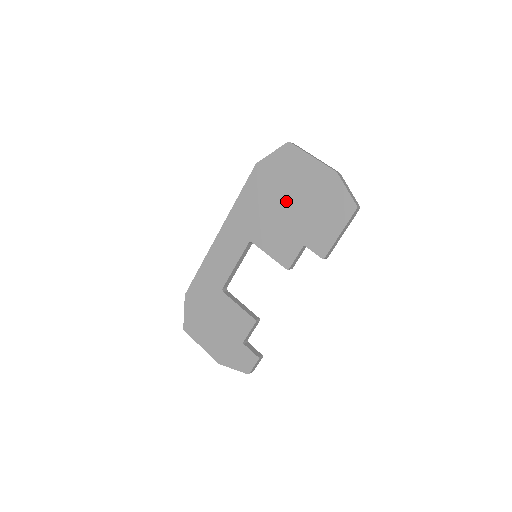
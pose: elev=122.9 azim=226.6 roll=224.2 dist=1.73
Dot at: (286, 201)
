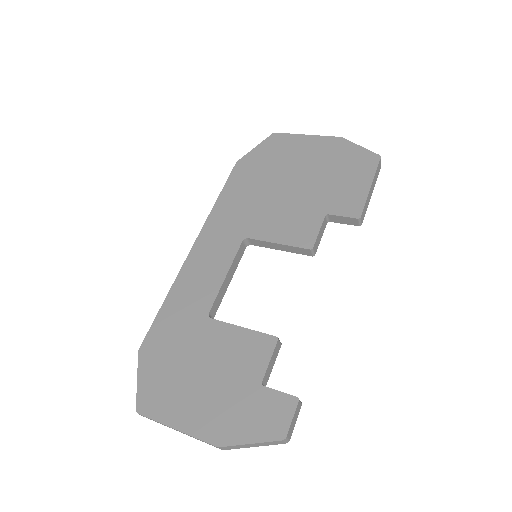
Dot at: (286, 181)
